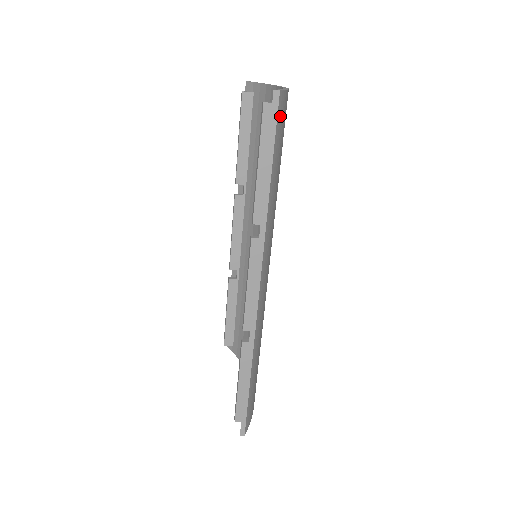
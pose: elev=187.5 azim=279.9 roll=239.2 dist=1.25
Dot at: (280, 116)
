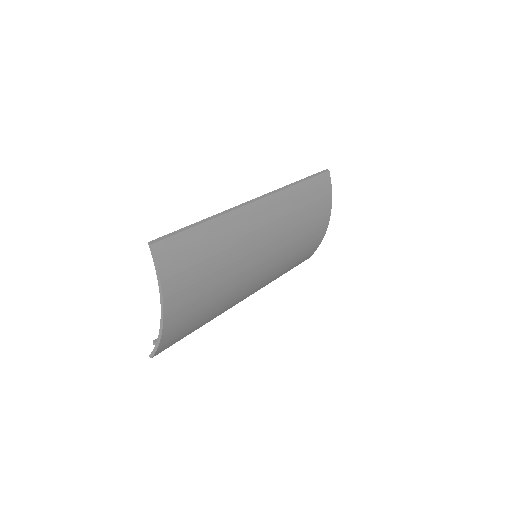
Dot at: (166, 347)
